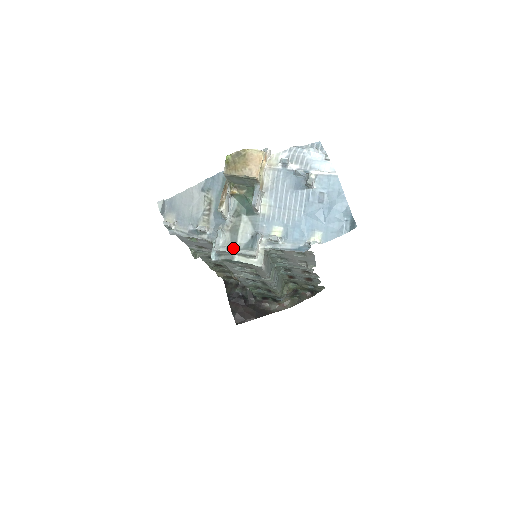
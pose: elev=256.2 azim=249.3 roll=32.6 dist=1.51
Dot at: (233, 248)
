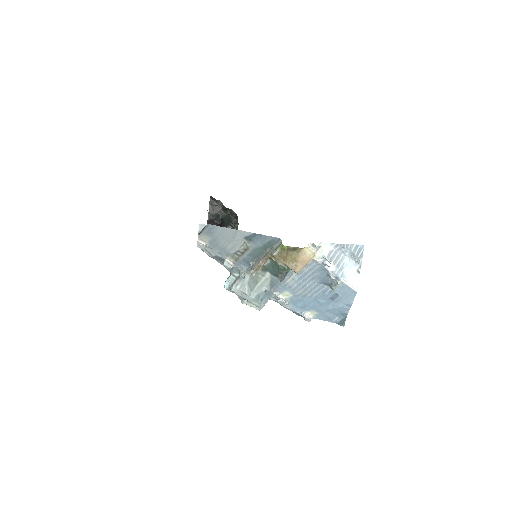
Dot at: (247, 296)
